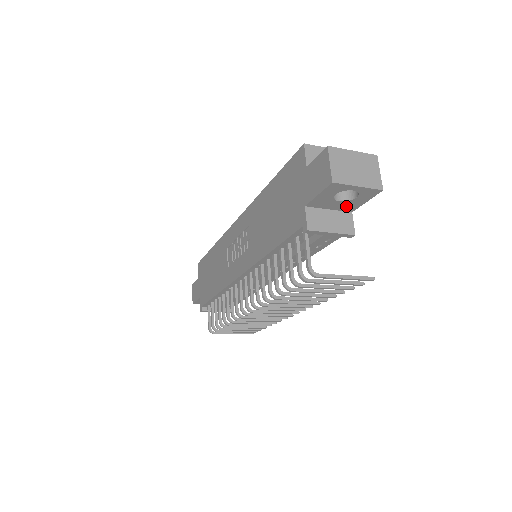
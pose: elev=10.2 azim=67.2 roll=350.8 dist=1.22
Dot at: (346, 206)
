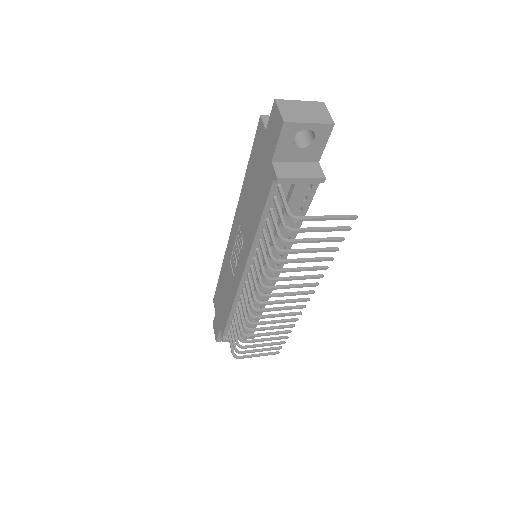
Dot at: (310, 154)
